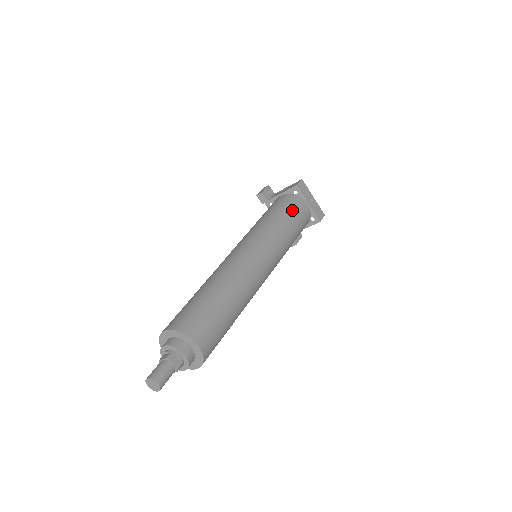
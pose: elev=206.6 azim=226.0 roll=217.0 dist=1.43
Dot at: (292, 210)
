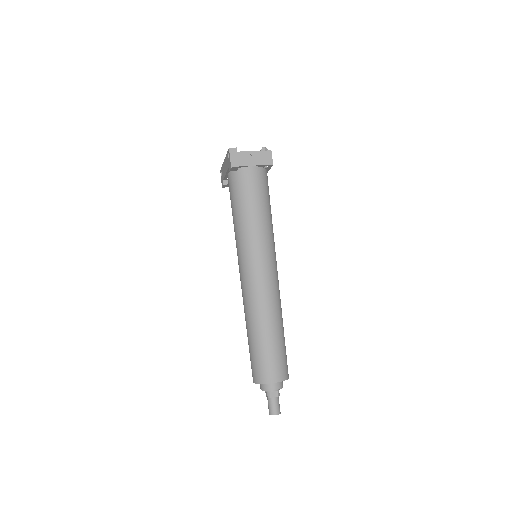
Dot at: (269, 195)
